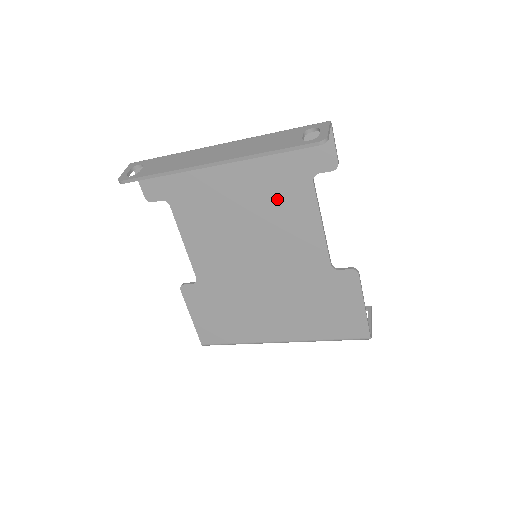
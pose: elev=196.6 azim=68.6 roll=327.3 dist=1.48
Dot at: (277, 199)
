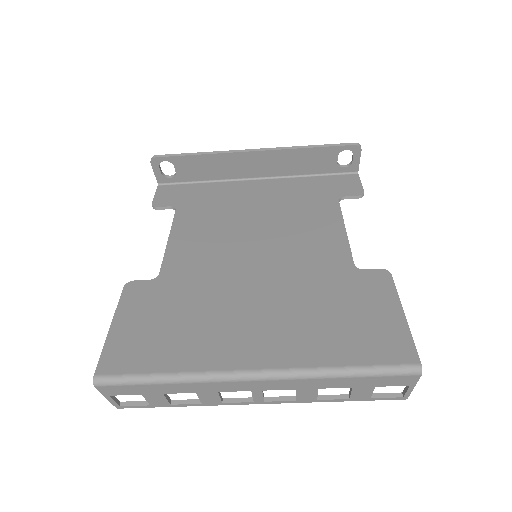
Dot at: (299, 210)
